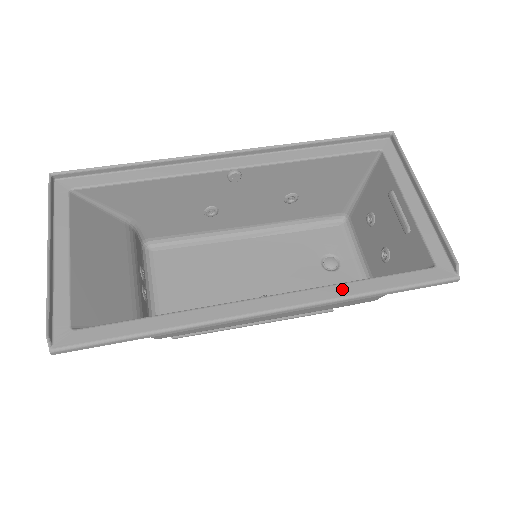
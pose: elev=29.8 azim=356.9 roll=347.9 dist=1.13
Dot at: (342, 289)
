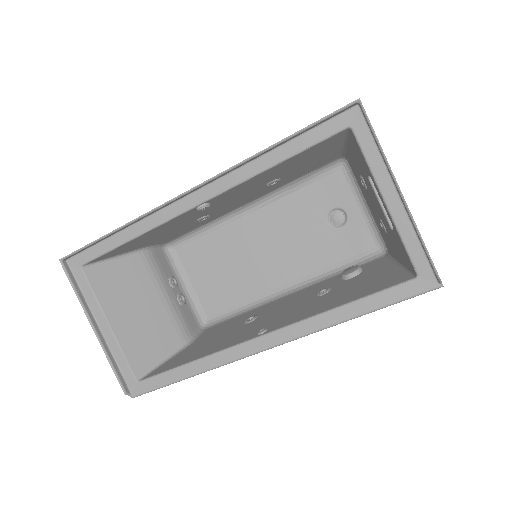
Dot at: (324, 319)
